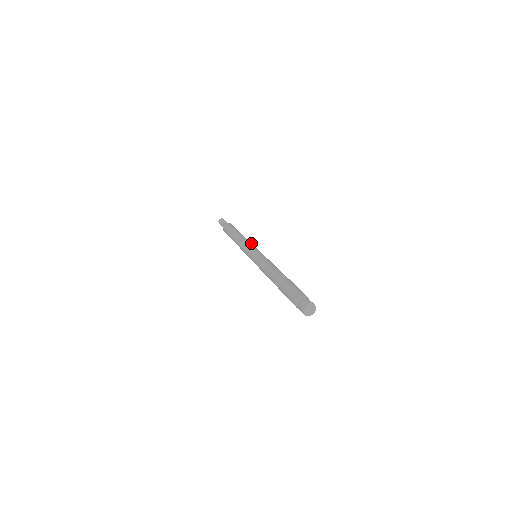
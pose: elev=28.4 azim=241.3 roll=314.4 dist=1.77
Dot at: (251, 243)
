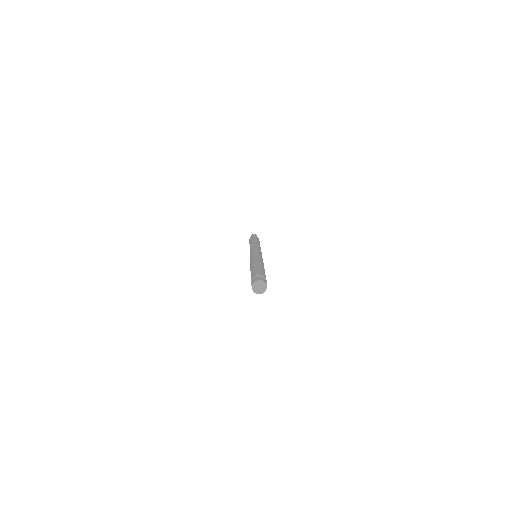
Dot at: (257, 246)
